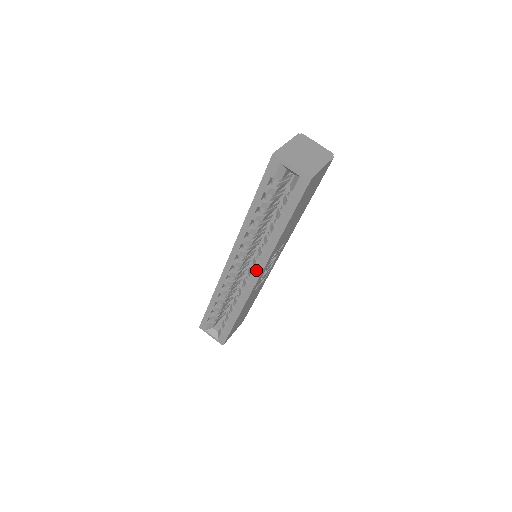
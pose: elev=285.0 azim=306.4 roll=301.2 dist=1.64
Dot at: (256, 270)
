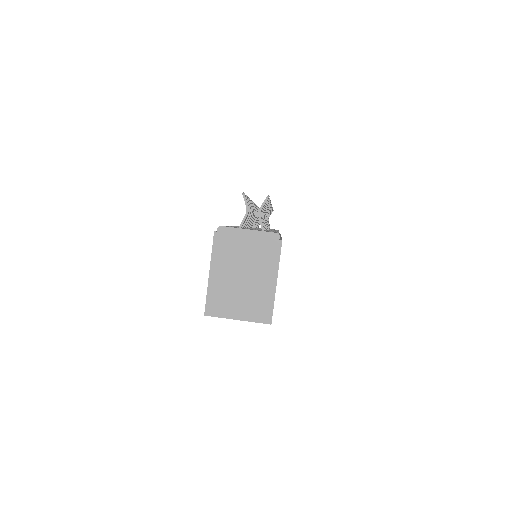
Dot at: occluded
